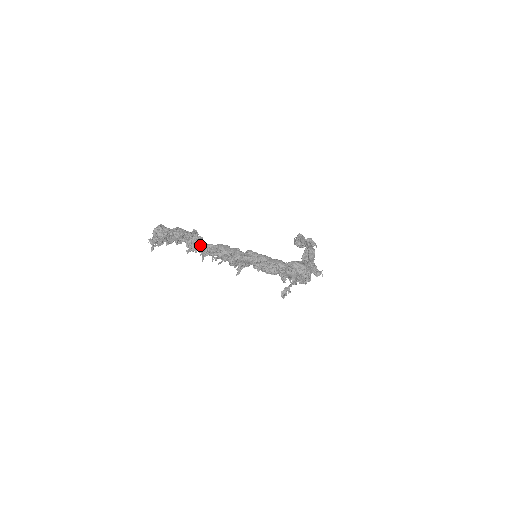
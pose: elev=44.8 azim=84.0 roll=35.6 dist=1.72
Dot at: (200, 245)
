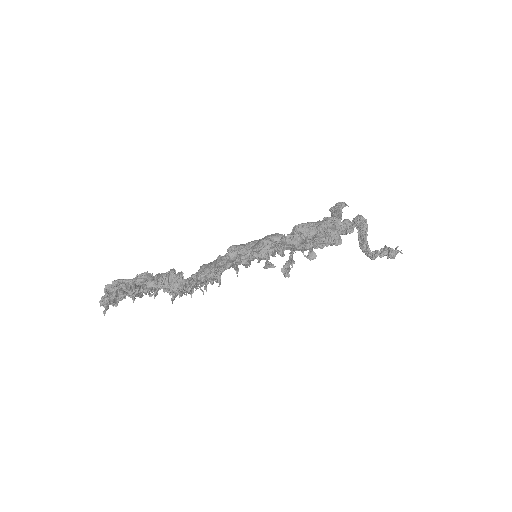
Dot at: occluded
